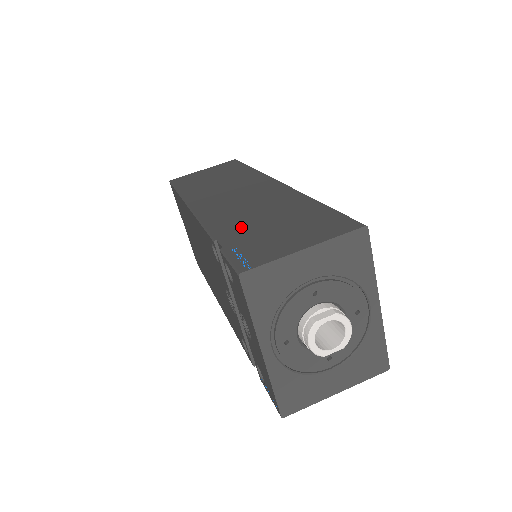
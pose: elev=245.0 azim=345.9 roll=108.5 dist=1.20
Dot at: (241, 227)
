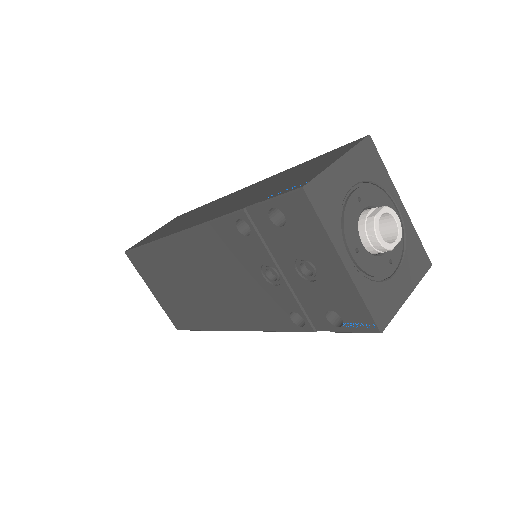
Dot at: (257, 196)
